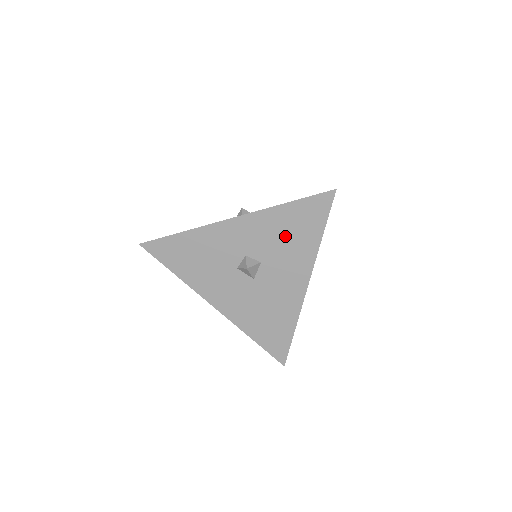
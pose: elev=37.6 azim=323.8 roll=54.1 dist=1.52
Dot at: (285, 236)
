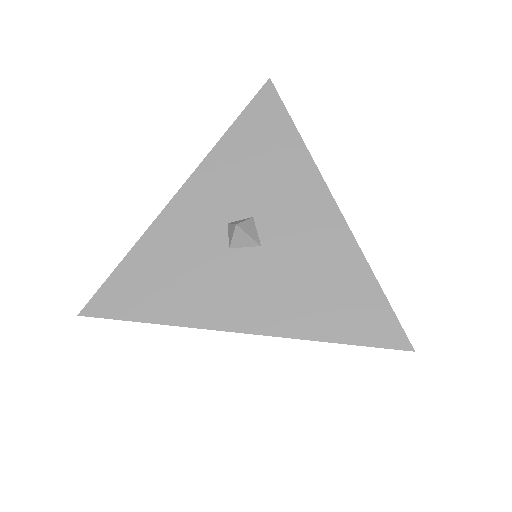
Dot at: (256, 164)
